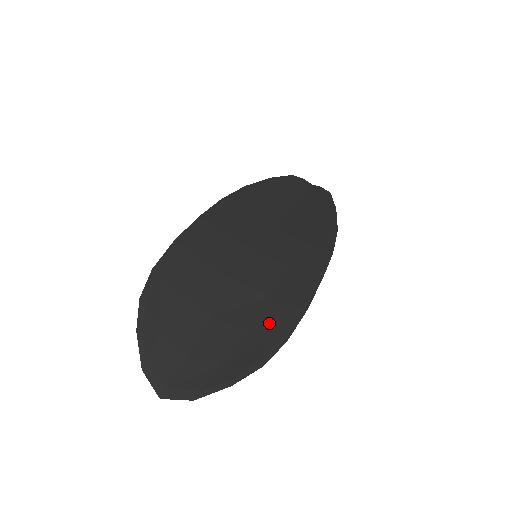
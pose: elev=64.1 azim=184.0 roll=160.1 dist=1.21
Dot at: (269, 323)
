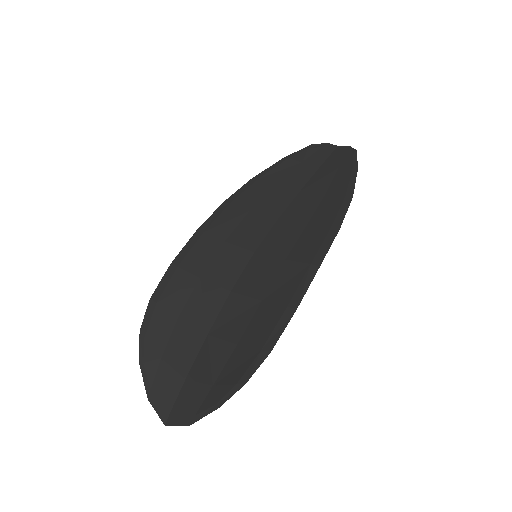
Dot at: (257, 332)
